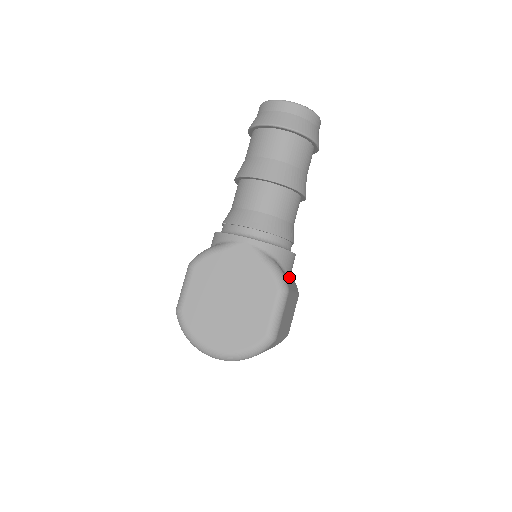
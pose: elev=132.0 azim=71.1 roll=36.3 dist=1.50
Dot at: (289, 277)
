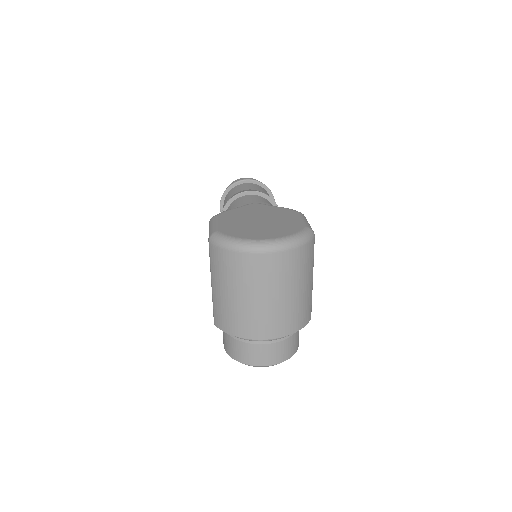
Dot at: occluded
